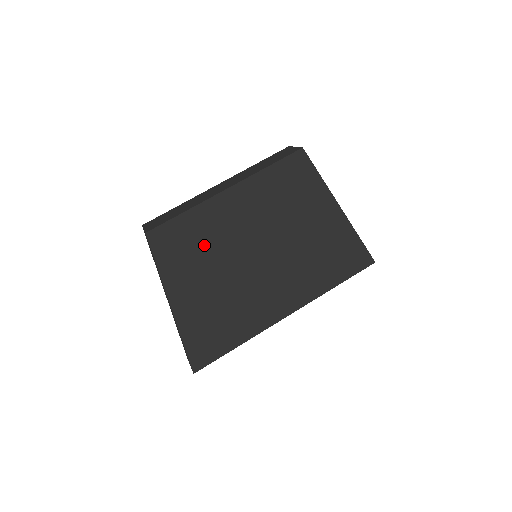
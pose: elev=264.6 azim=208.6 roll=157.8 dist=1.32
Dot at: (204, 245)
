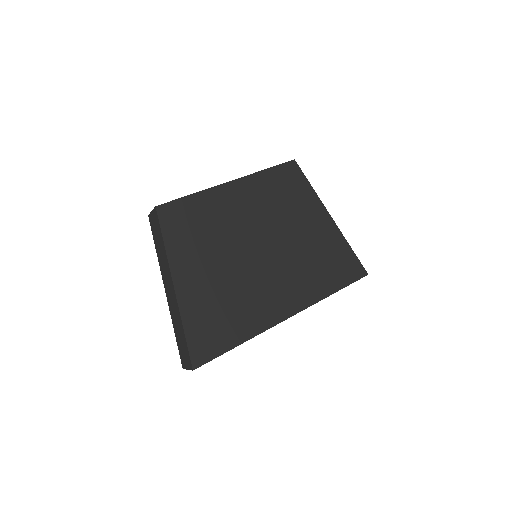
Dot at: (209, 228)
